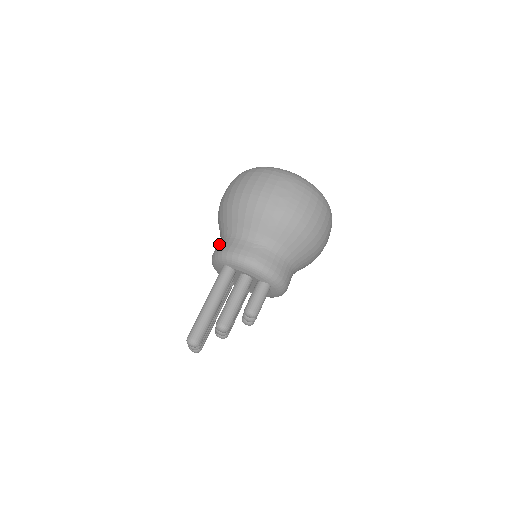
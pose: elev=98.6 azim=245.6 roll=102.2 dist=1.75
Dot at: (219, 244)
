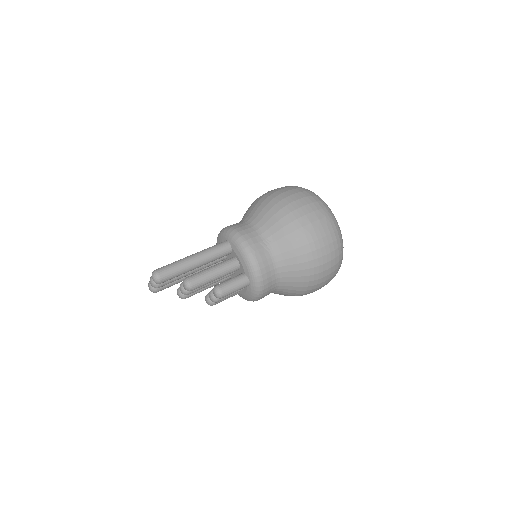
Dot at: (236, 223)
